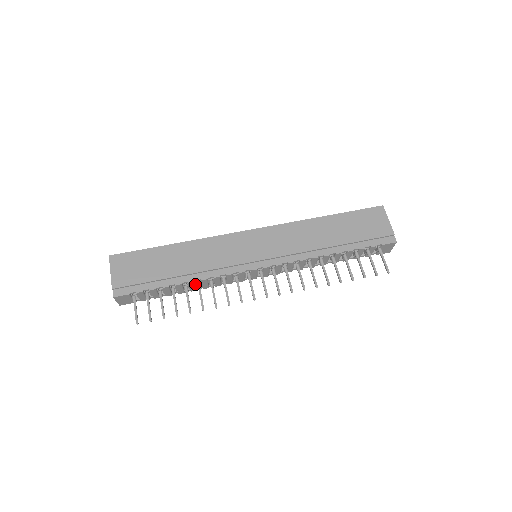
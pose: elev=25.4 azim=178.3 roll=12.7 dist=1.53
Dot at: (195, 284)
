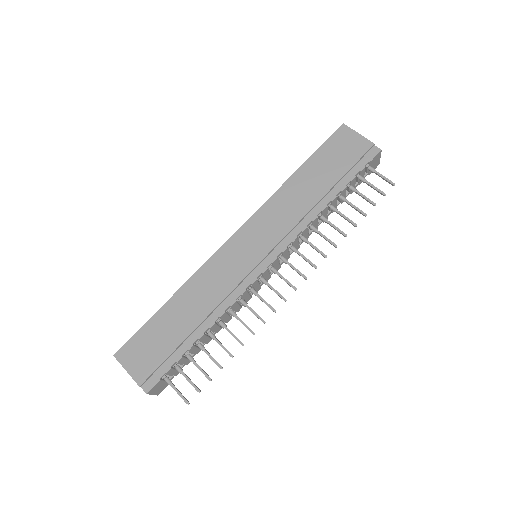
Dot at: (217, 324)
